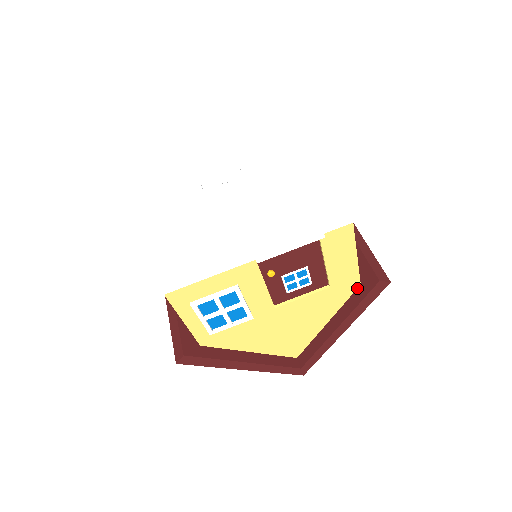
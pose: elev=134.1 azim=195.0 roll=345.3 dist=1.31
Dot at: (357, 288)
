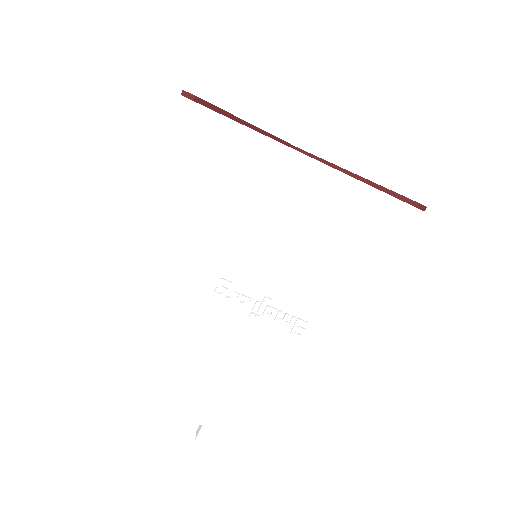
Dot at: occluded
